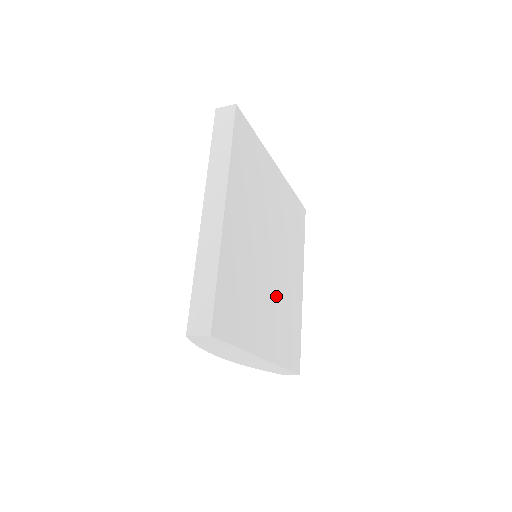
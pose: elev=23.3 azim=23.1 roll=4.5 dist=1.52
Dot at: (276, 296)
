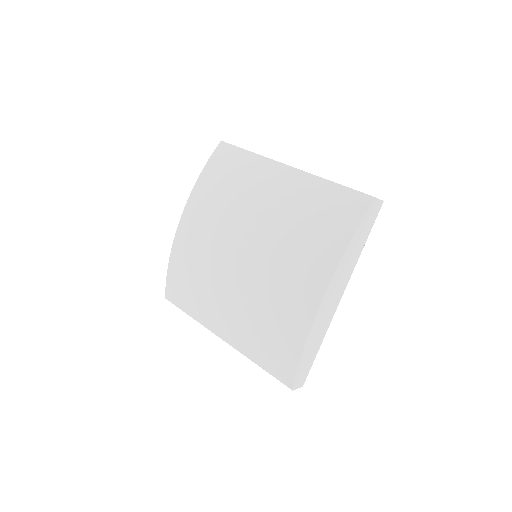
Dot at: occluded
